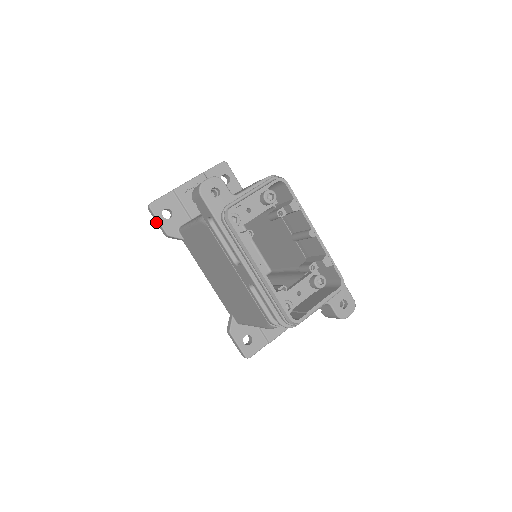
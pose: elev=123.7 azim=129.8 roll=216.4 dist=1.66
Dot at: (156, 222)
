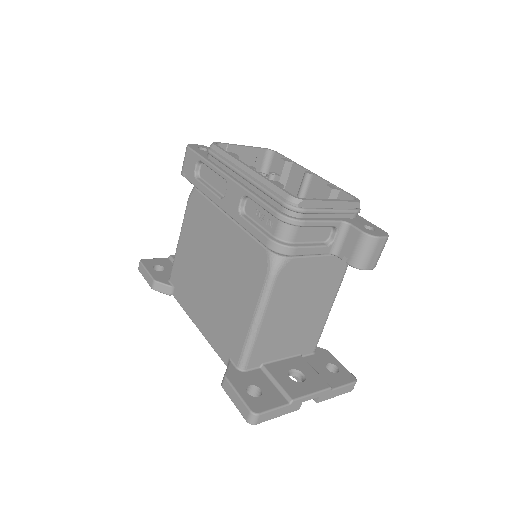
Dot at: (144, 278)
